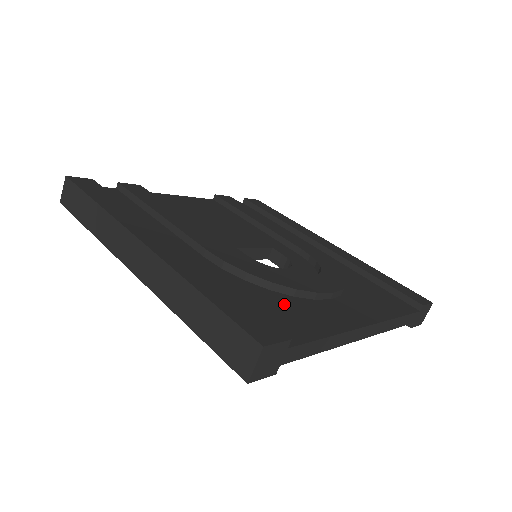
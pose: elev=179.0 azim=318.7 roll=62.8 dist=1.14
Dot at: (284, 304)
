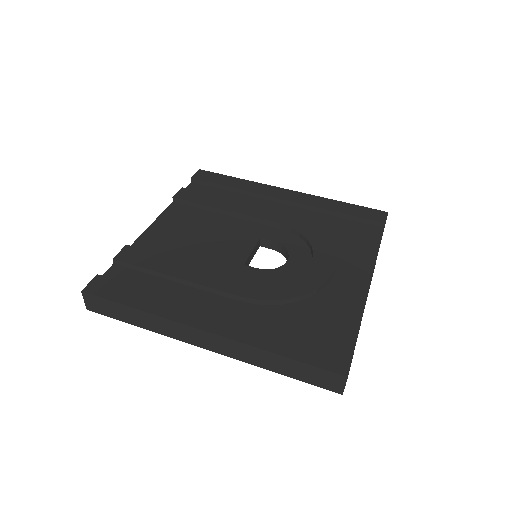
Dot at: (318, 310)
